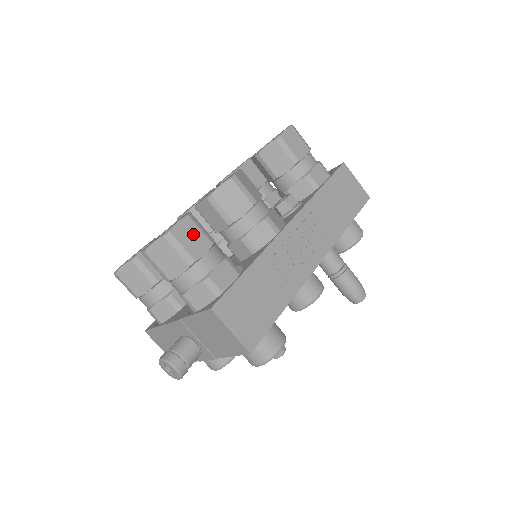
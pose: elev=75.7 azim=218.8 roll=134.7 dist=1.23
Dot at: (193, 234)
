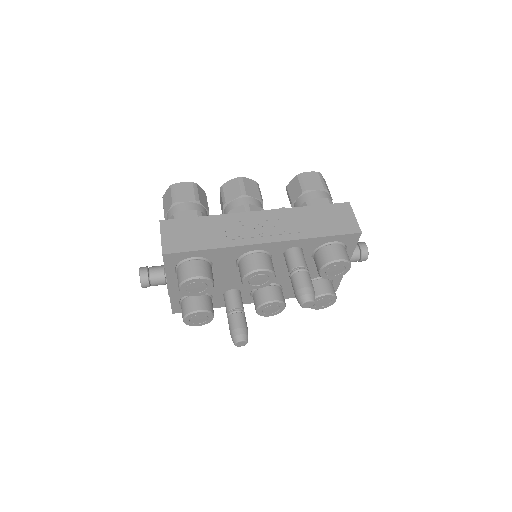
Dot at: (187, 191)
